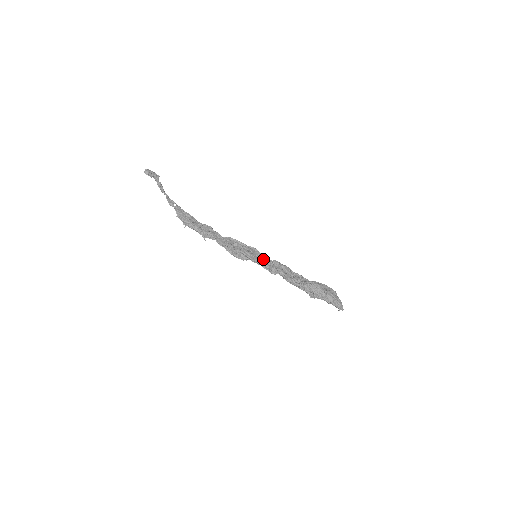
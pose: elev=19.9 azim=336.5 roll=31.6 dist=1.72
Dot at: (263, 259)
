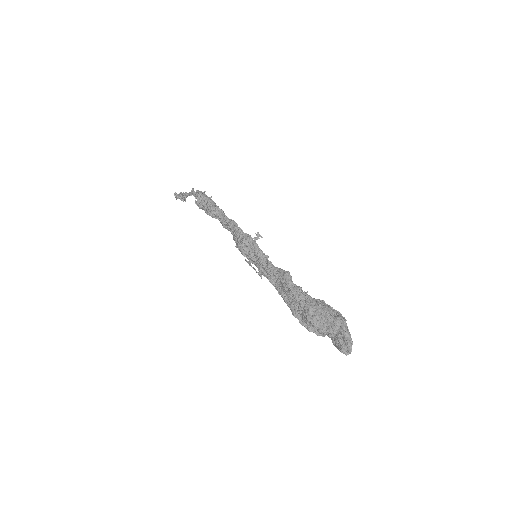
Dot at: occluded
